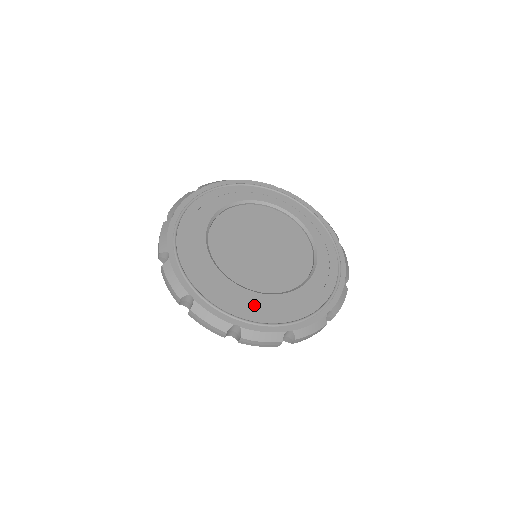
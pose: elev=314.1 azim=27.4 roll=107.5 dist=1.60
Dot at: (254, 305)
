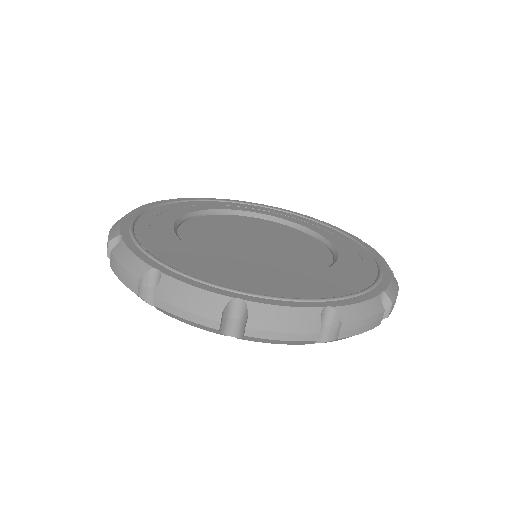
Dot at: (318, 284)
